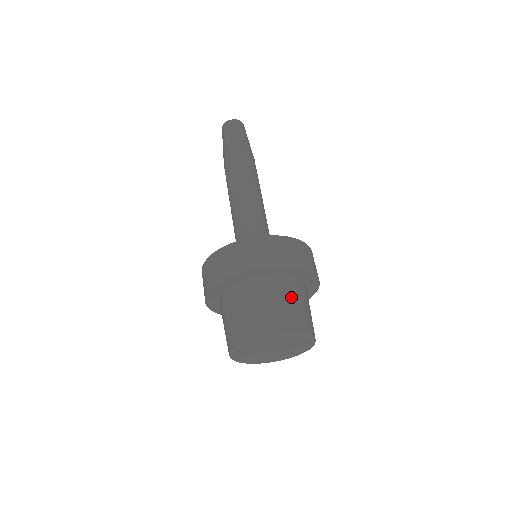
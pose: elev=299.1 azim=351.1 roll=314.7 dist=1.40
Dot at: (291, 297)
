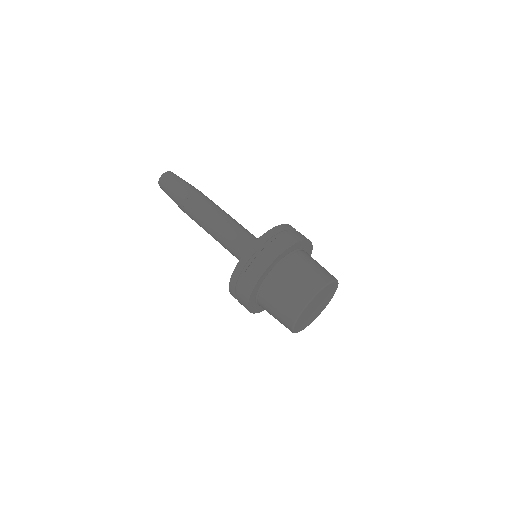
Dot at: (315, 261)
